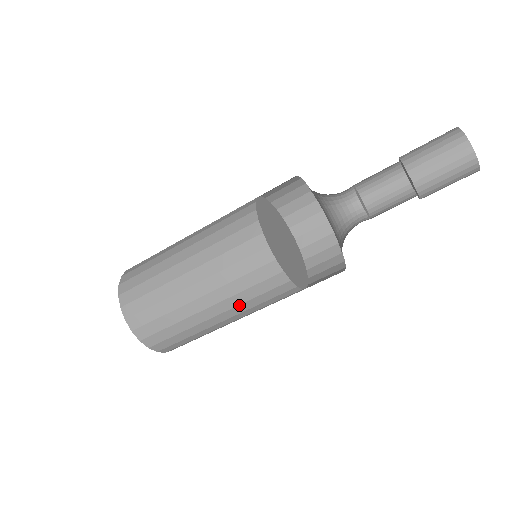
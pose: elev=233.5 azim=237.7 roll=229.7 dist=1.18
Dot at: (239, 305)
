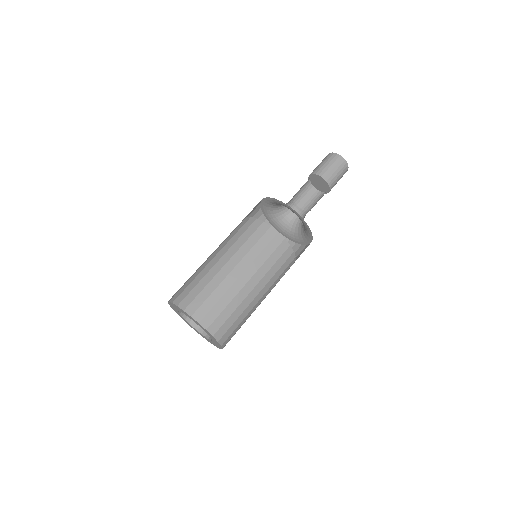
Dot at: (226, 244)
